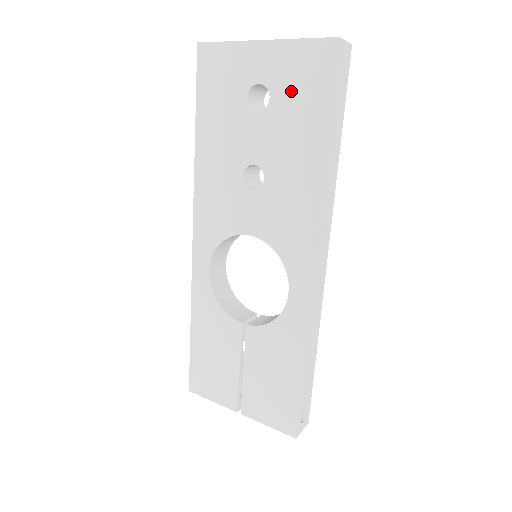
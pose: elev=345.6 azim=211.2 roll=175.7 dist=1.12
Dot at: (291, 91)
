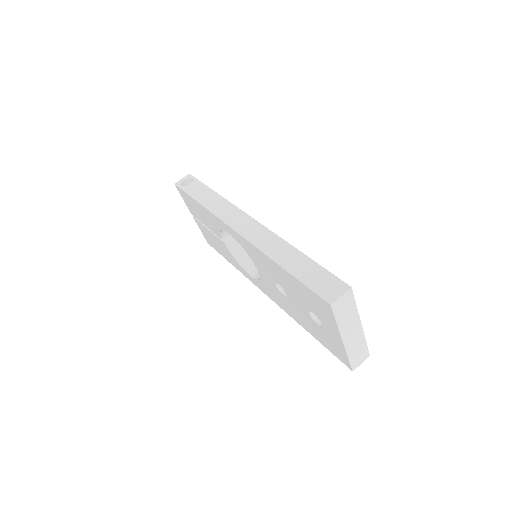
Dot at: (325, 336)
